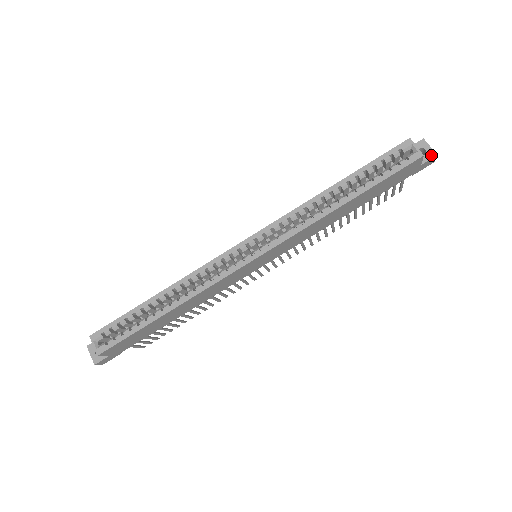
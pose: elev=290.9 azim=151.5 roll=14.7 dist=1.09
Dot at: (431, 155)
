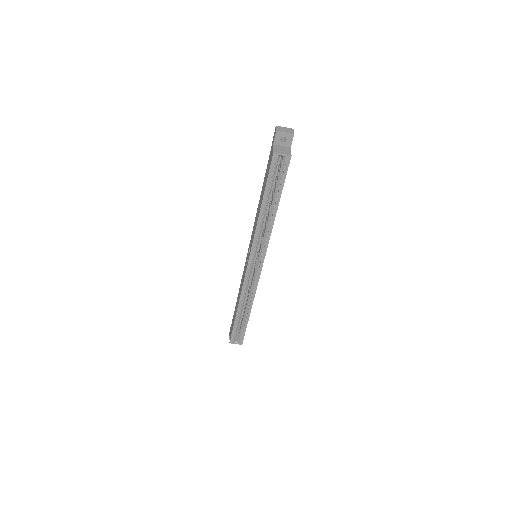
Dot at: (290, 137)
